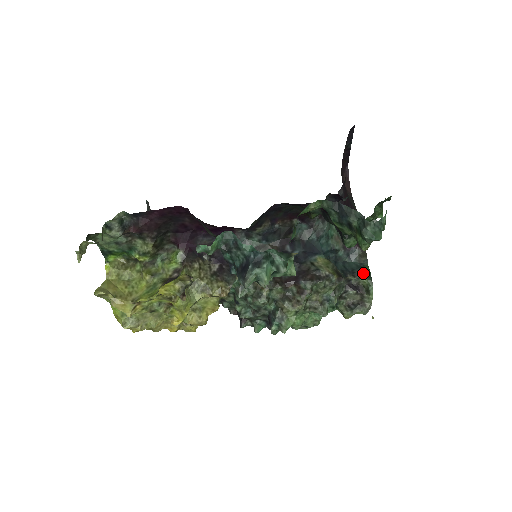
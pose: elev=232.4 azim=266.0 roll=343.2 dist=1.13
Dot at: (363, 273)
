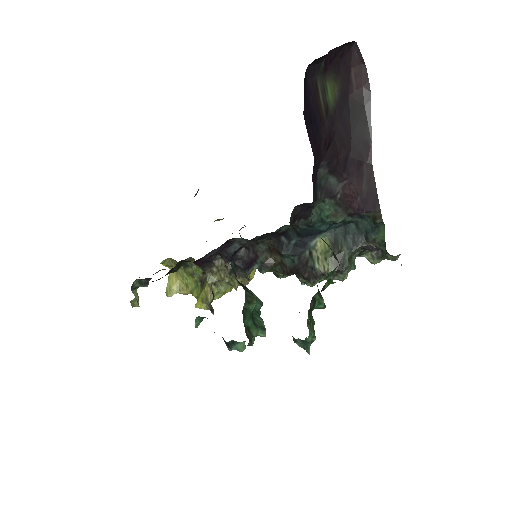
Dot at: (377, 240)
